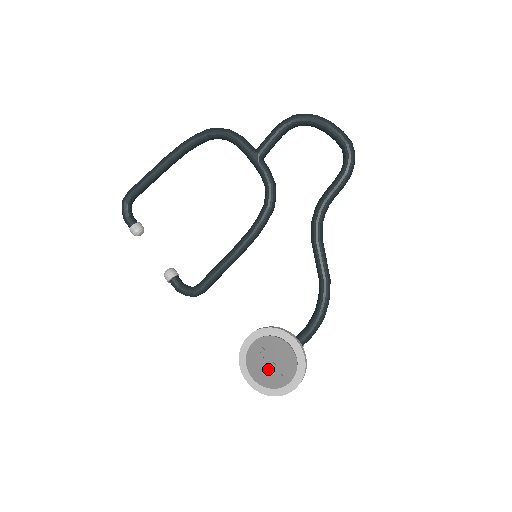
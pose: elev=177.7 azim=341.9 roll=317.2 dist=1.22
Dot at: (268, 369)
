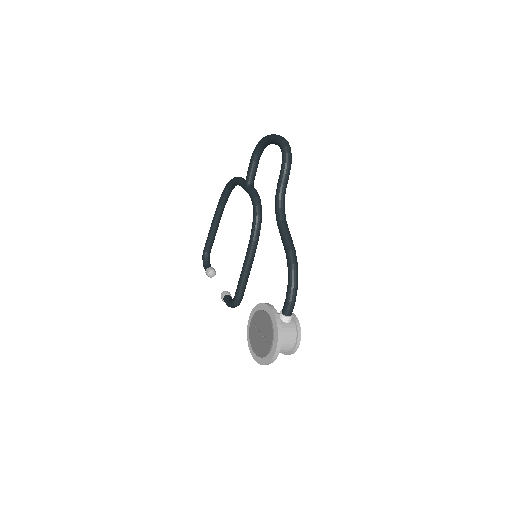
Dot at: (260, 340)
